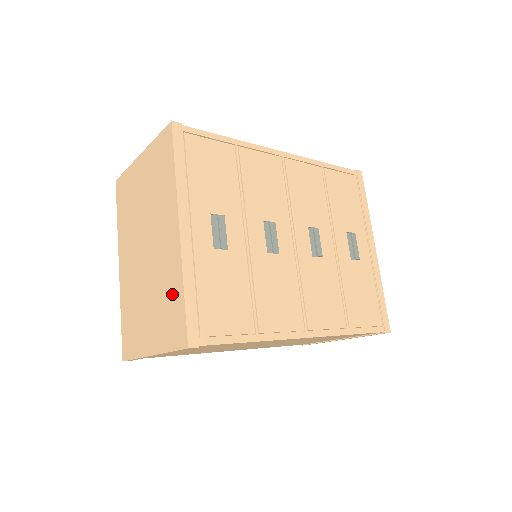
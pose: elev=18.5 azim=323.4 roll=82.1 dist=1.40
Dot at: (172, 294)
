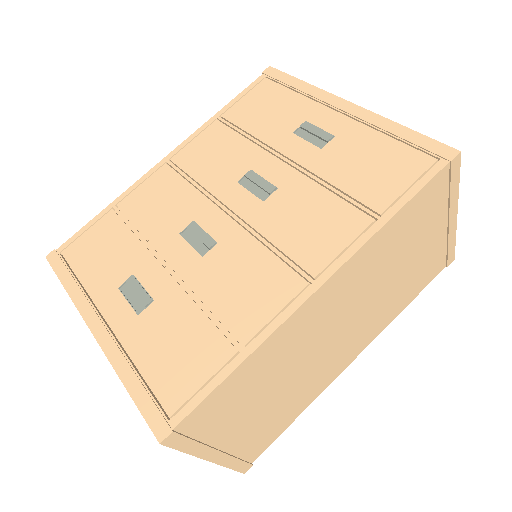
Dot at: occluded
